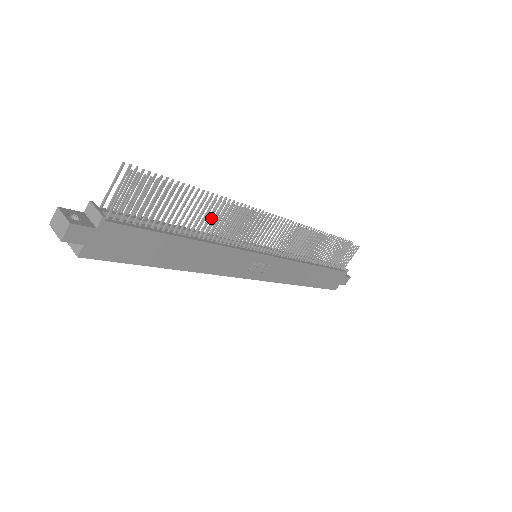
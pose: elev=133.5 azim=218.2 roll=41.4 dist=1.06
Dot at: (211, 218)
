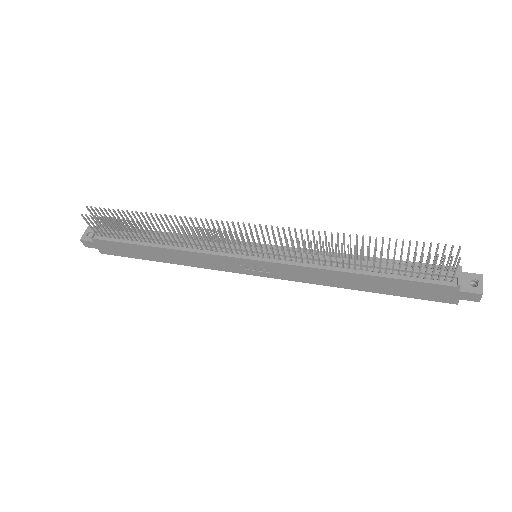
Dot at: (162, 233)
